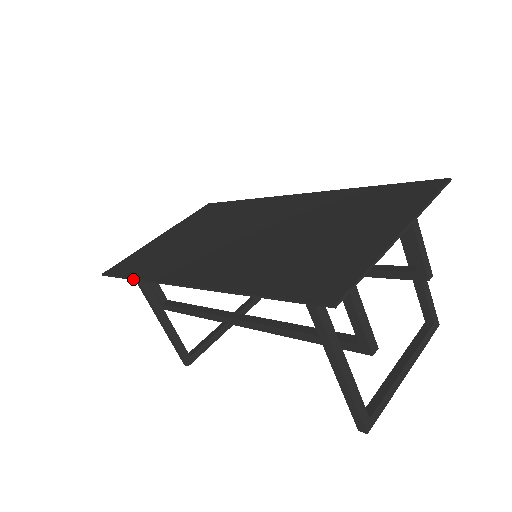
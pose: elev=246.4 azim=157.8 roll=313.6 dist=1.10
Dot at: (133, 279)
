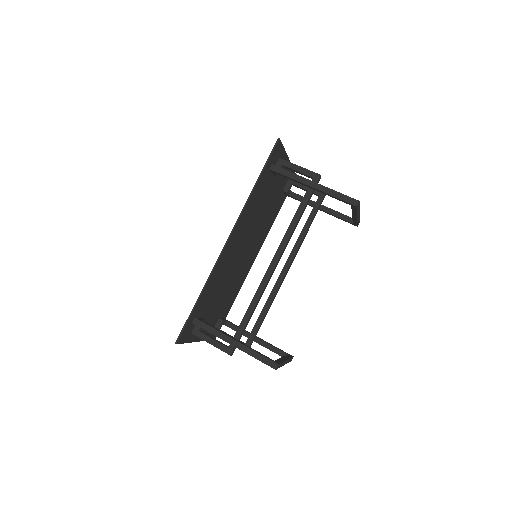
Dot at: (199, 296)
